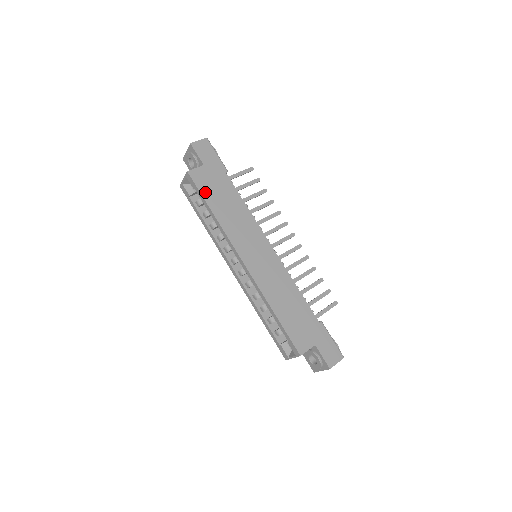
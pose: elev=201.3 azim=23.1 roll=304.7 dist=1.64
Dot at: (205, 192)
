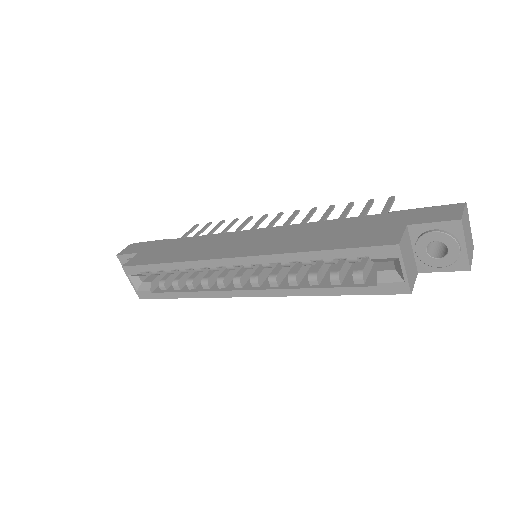
Dot at: (150, 261)
